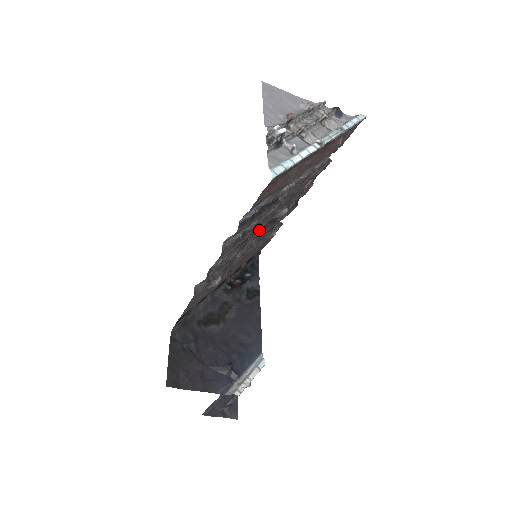
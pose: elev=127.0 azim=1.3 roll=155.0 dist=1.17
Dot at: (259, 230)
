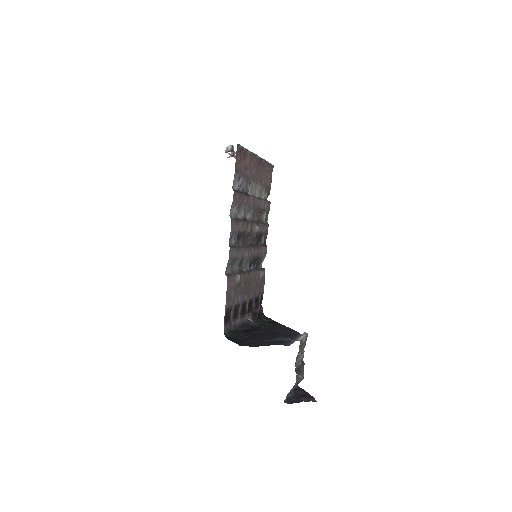
Dot at: (249, 239)
